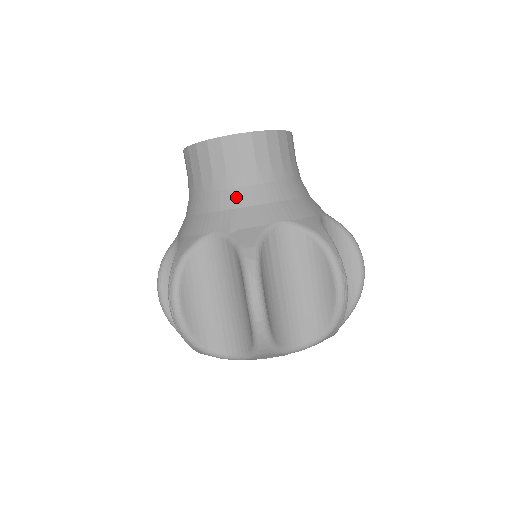
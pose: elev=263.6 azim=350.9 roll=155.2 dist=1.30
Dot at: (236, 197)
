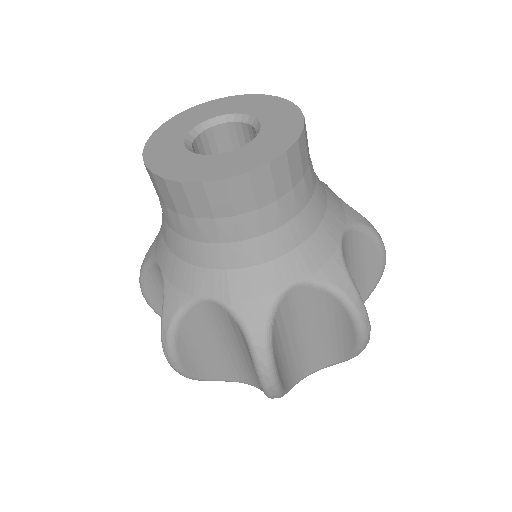
Dot at: (233, 255)
